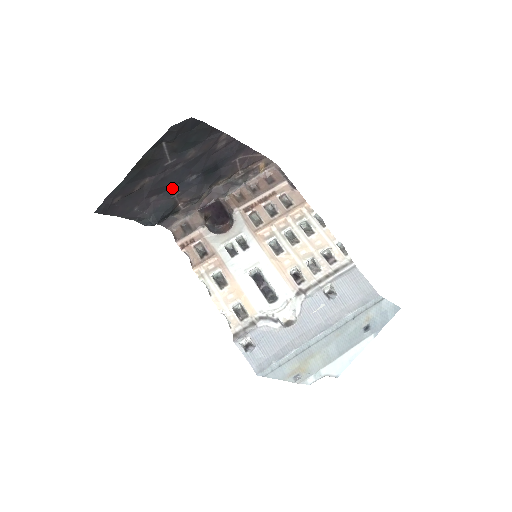
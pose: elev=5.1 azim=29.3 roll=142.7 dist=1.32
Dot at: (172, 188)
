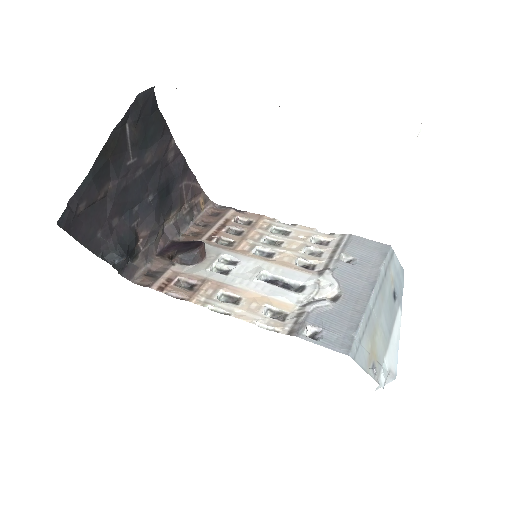
Dot at: (132, 210)
